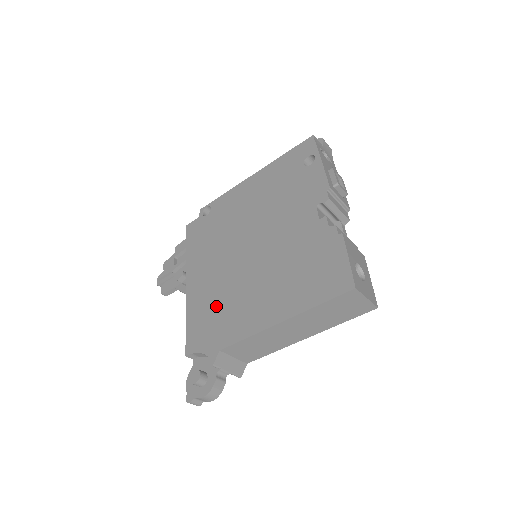
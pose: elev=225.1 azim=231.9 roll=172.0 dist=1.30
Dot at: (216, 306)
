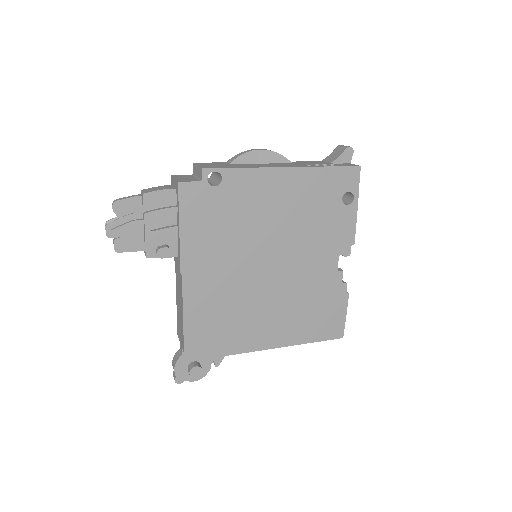
Dot at: (224, 315)
